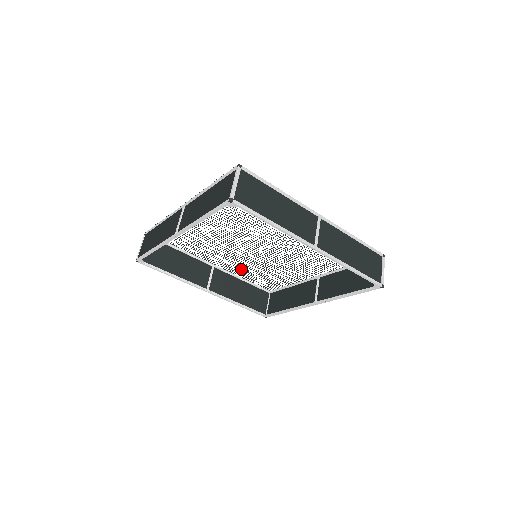
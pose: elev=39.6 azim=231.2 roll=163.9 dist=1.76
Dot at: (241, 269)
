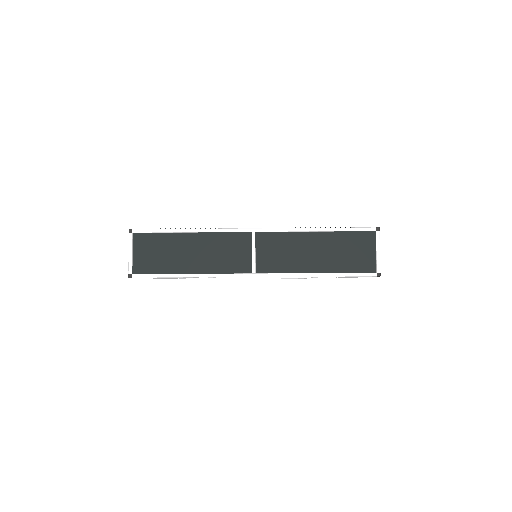
Dot at: occluded
